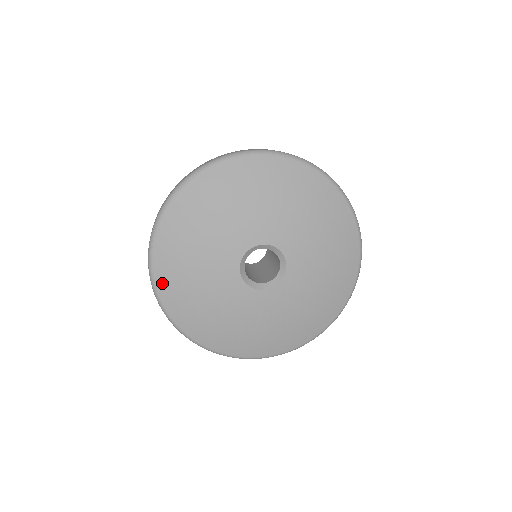
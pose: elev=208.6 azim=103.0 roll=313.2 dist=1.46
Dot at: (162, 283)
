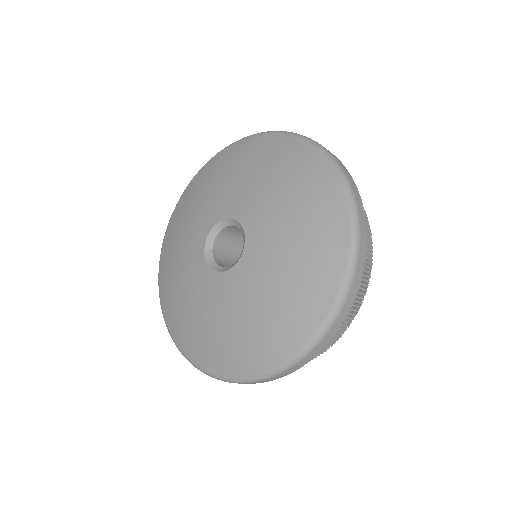
Dot at: (162, 289)
